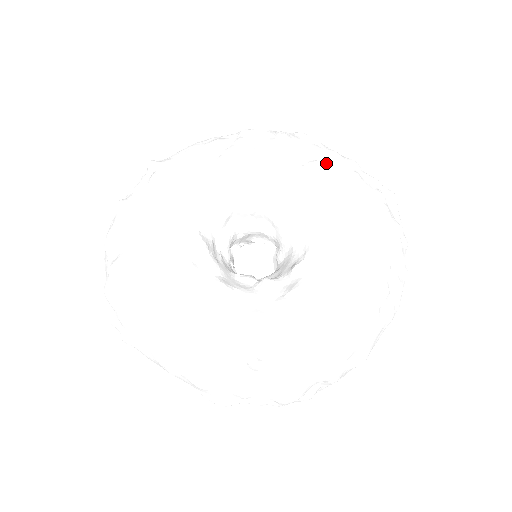
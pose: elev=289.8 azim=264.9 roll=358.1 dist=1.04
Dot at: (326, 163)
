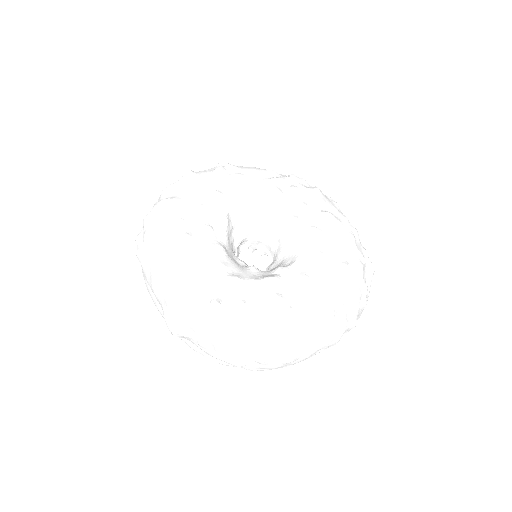
Dot at: (336, 217)
